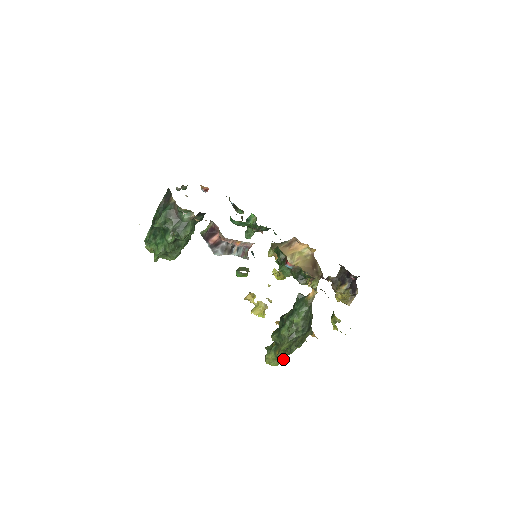
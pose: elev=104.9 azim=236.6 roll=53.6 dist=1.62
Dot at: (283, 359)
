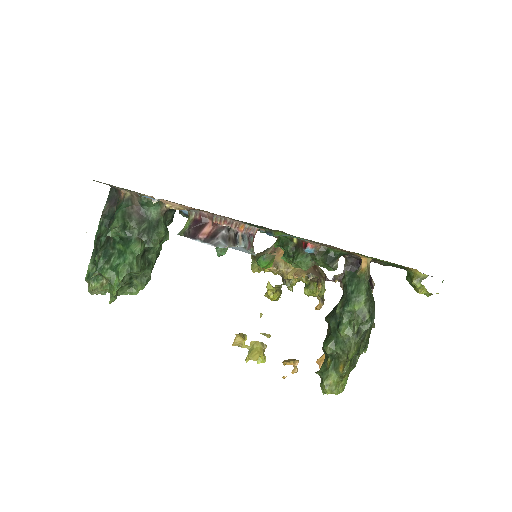
Dot at: (346, 379)
